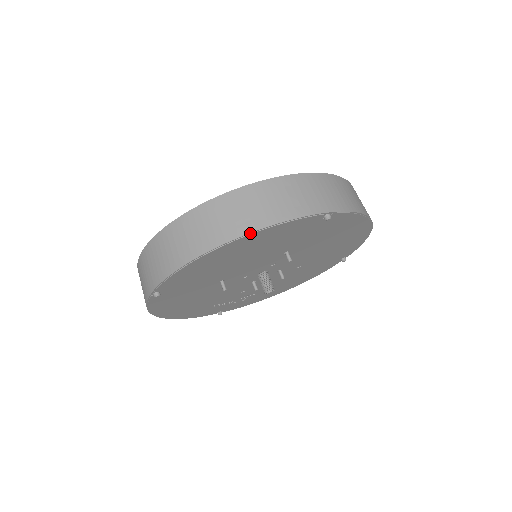
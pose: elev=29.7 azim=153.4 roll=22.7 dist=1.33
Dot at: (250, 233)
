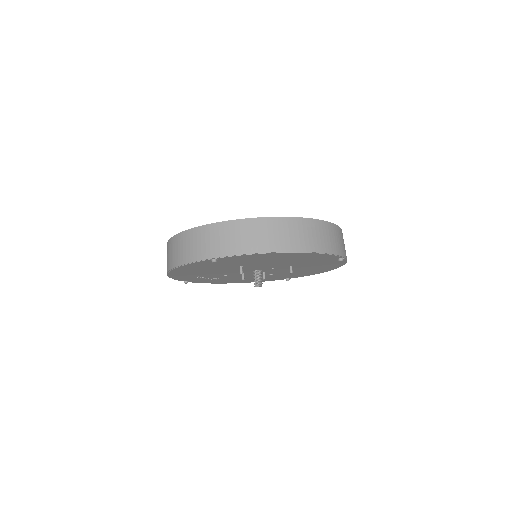
Dot at: (311, 252)
